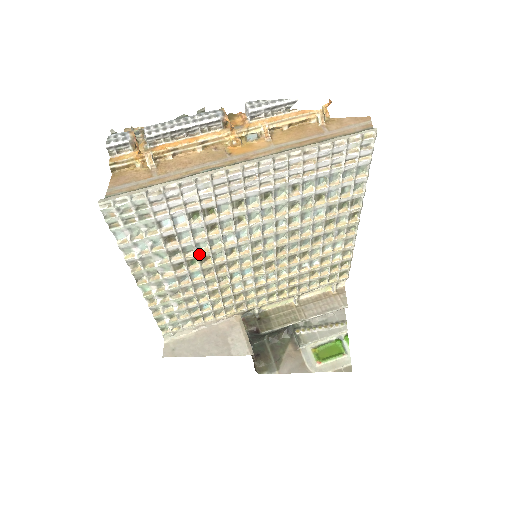
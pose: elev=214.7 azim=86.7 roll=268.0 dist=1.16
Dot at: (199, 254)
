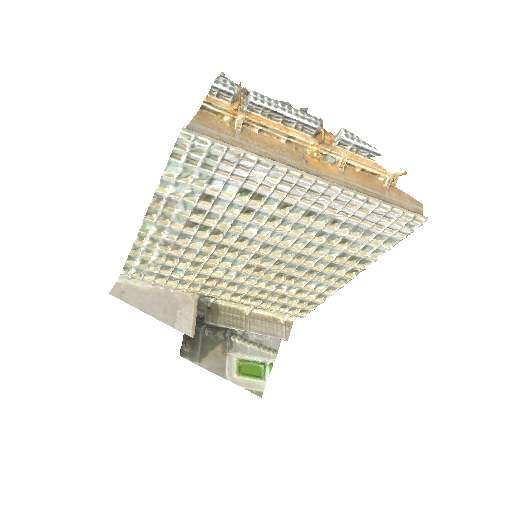
Dot at: (217, 226)
